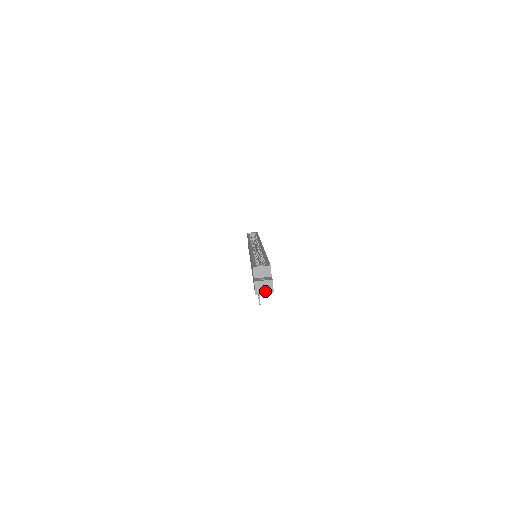
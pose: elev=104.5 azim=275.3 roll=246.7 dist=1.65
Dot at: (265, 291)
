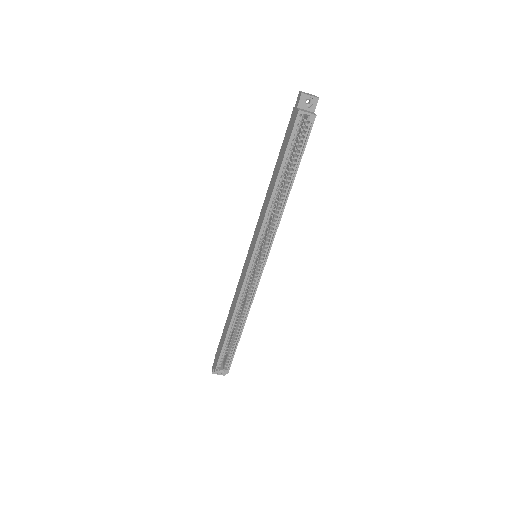
Dot at: occluded
